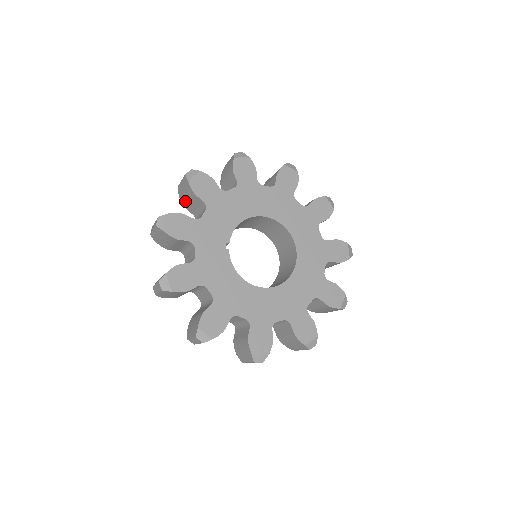
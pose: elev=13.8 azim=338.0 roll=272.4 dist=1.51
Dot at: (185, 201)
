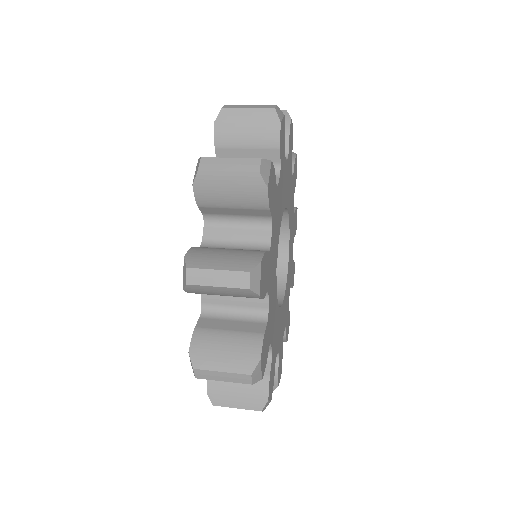
Dot at: (215, 201)
